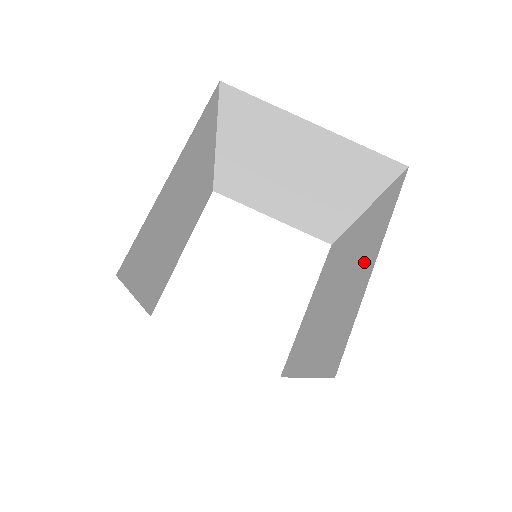
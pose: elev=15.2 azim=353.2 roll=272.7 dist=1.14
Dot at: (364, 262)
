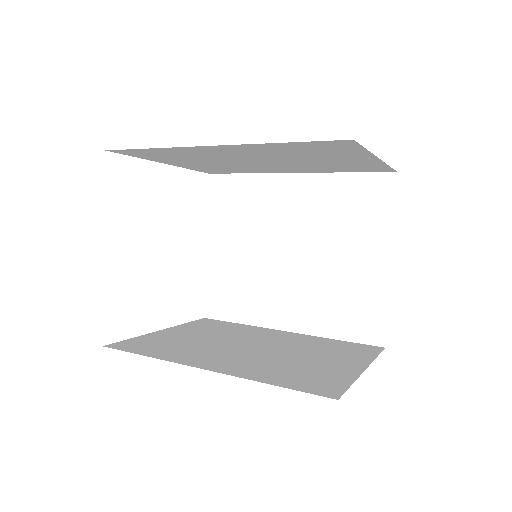
Dot at: (361, 249)
